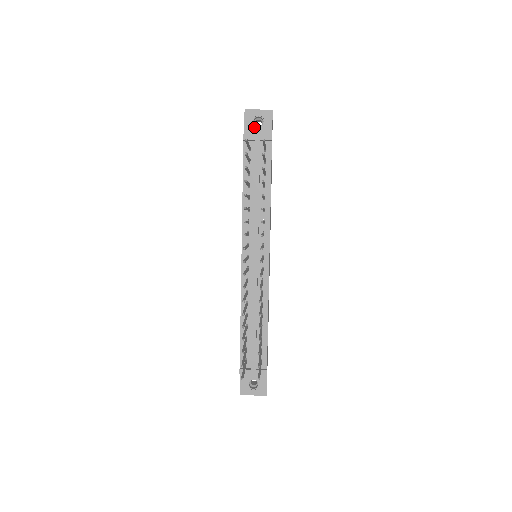
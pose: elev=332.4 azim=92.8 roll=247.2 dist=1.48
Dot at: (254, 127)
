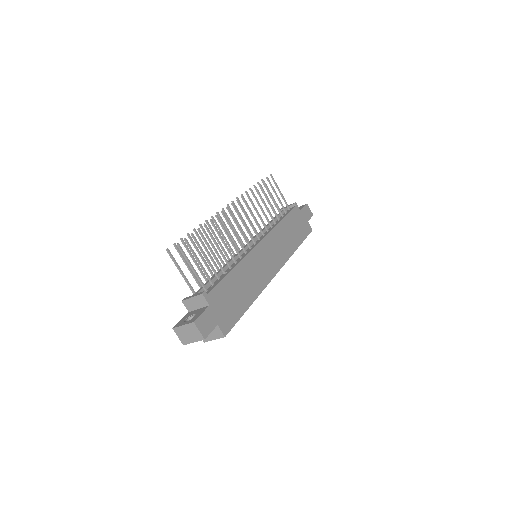
Dot at: occluded
